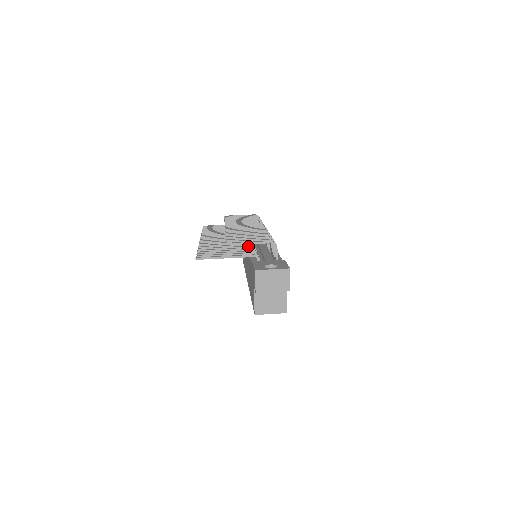
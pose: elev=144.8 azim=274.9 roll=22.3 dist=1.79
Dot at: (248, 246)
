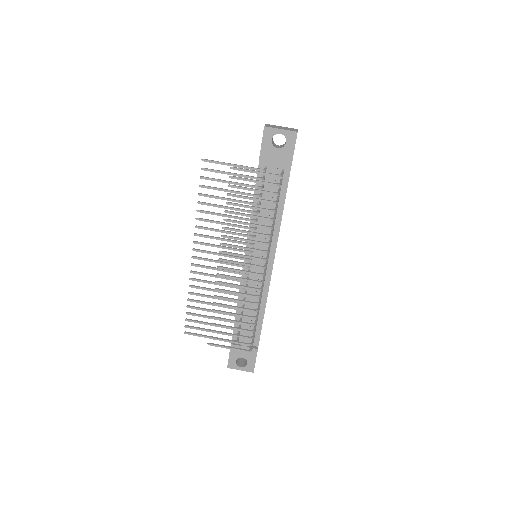
Dot at: occluded
